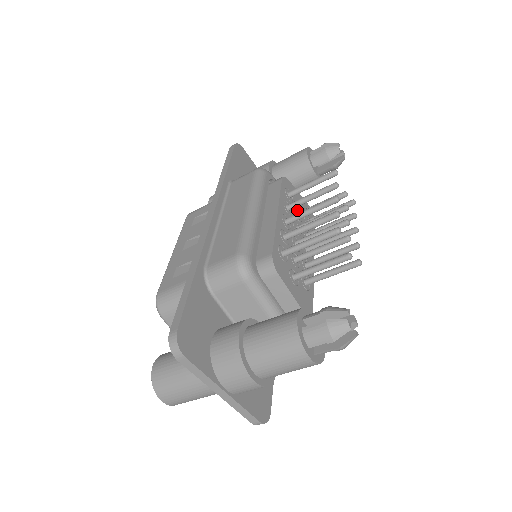
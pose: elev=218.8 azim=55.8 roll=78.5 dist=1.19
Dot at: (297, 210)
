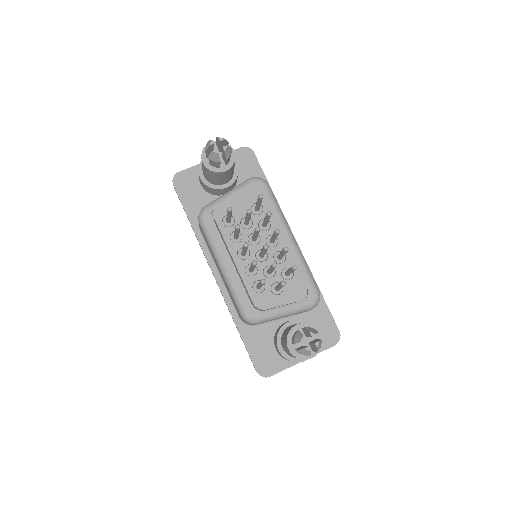
Dot at: (243, 219)
